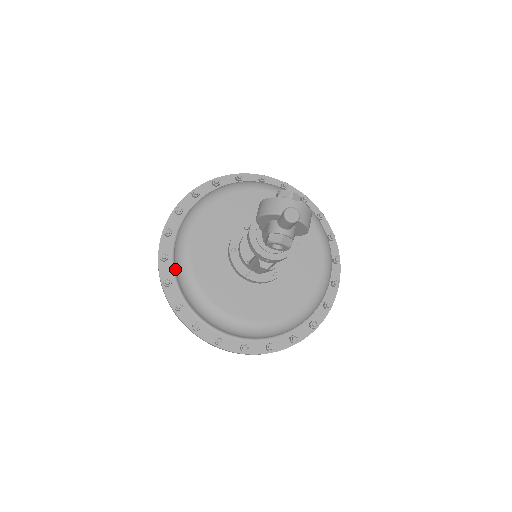
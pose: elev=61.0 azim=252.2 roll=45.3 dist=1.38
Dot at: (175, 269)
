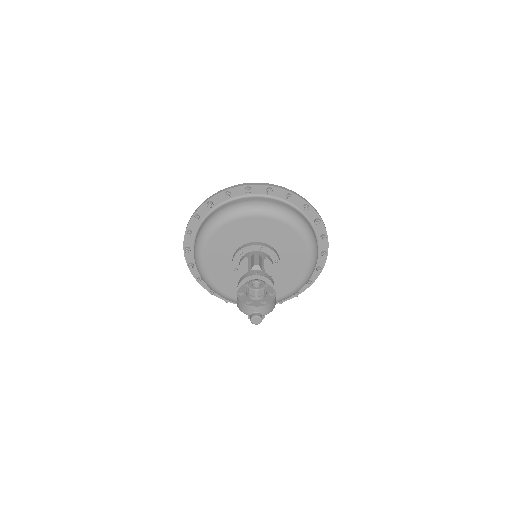
Dot at: occluded
